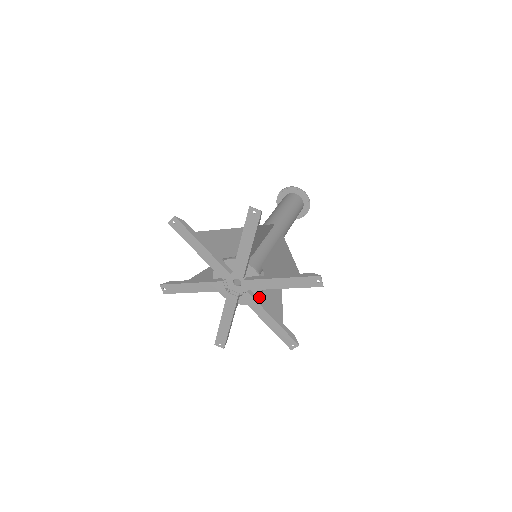
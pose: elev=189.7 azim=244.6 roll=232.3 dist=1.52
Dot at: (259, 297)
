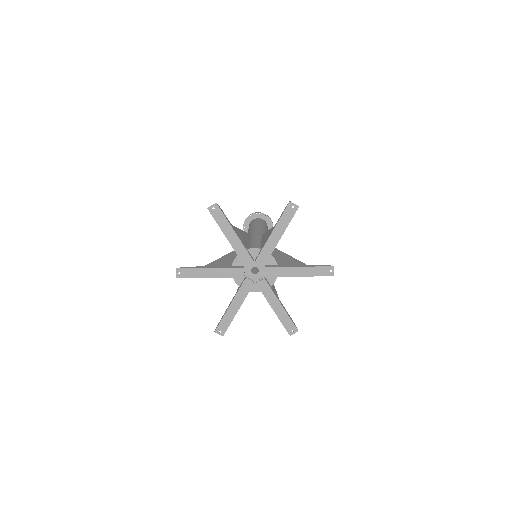
Dot at: (271, 285)
